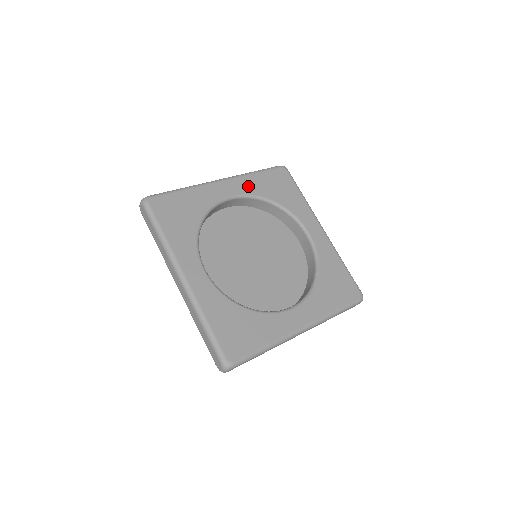
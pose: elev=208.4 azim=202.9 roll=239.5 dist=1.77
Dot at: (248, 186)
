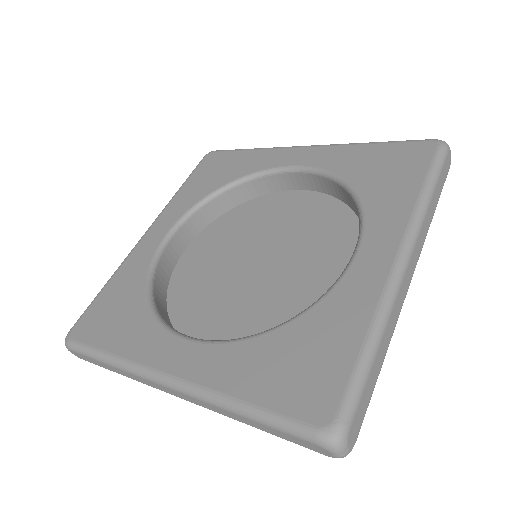
Dot at: (334, 158)
